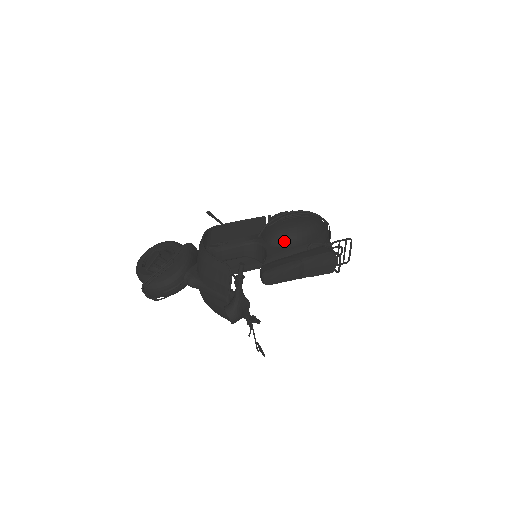
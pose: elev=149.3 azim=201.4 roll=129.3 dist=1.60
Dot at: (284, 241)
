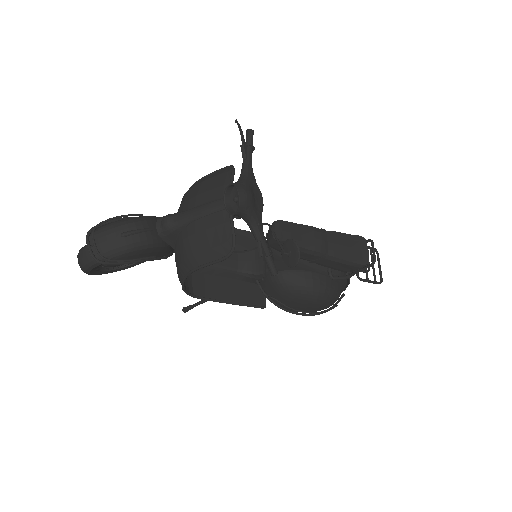
Dot at: occluded
